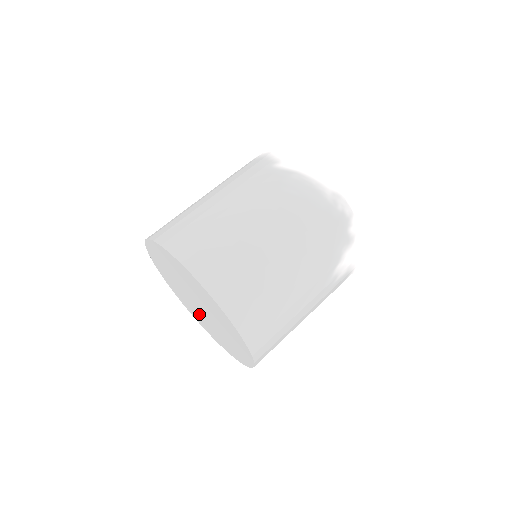
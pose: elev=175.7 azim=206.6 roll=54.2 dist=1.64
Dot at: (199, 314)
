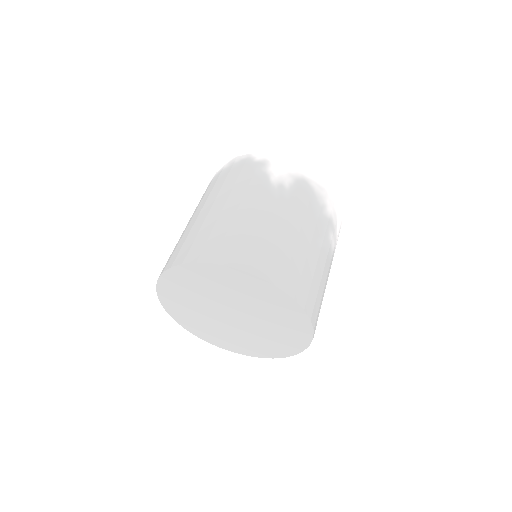
Dot at: (260, 333)
